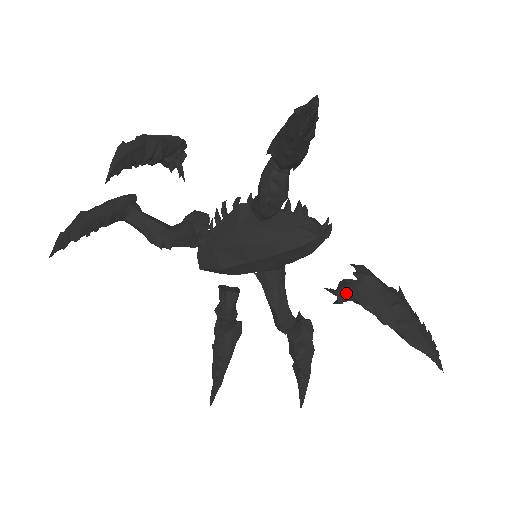
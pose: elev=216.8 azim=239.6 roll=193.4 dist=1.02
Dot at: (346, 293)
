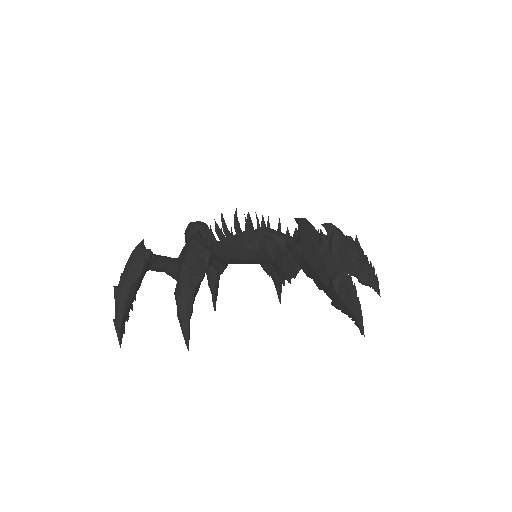
Dot at: occluded
